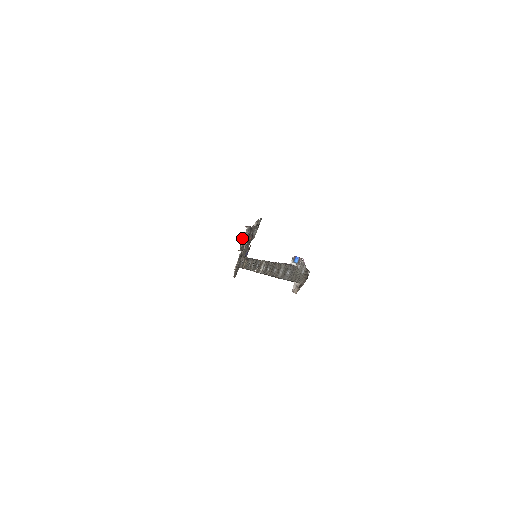
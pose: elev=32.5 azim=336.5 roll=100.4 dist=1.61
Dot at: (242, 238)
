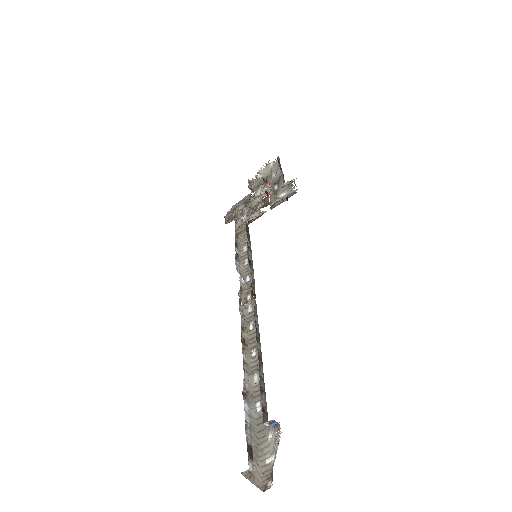
Dot at: occluded
